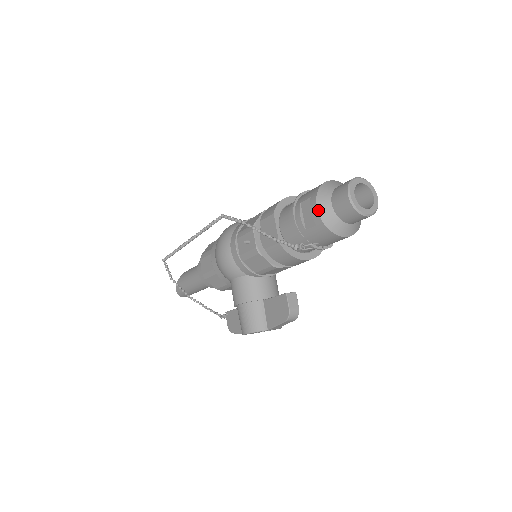
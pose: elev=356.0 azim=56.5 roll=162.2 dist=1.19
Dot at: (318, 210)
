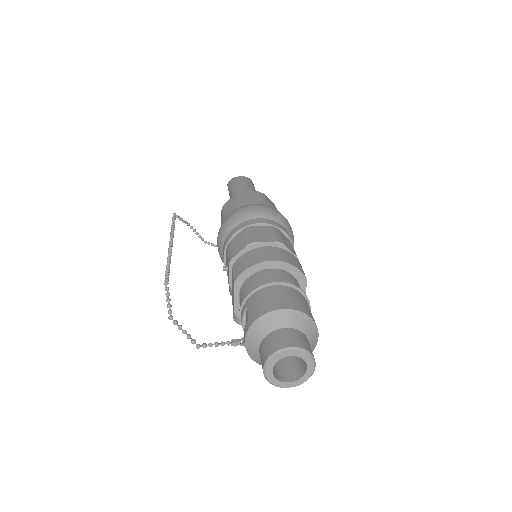
Dot at: (245, 345)
